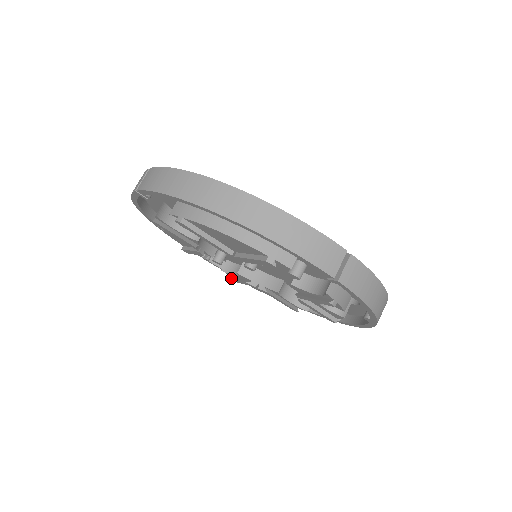
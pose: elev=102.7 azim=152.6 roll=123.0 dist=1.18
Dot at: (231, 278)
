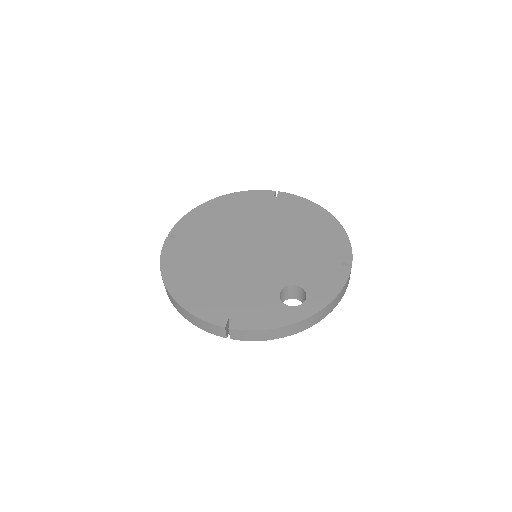
Dot at: occluded
